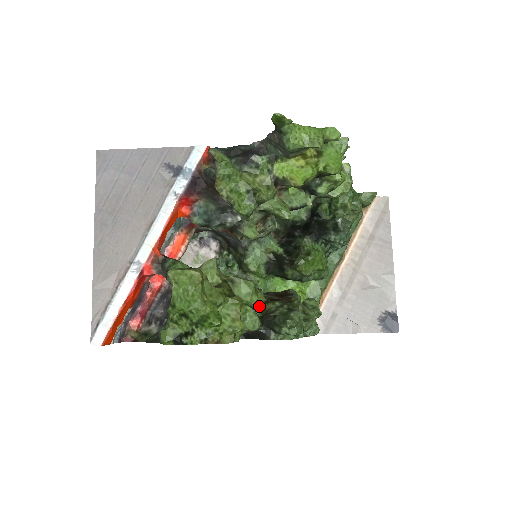
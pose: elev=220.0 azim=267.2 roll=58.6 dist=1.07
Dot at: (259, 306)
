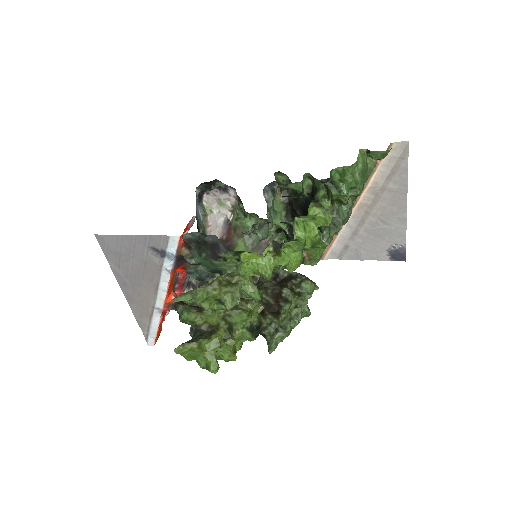
Dot at: (257, 314)
